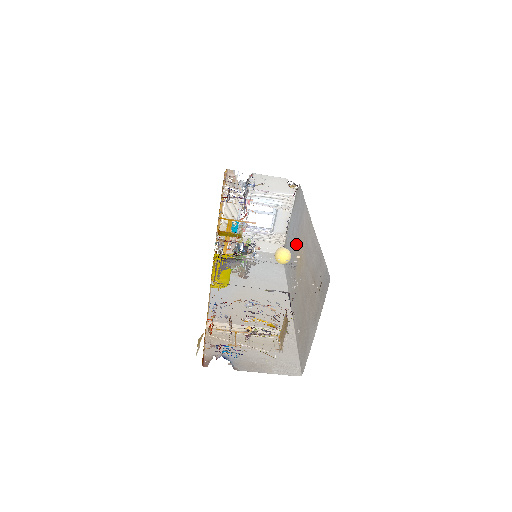
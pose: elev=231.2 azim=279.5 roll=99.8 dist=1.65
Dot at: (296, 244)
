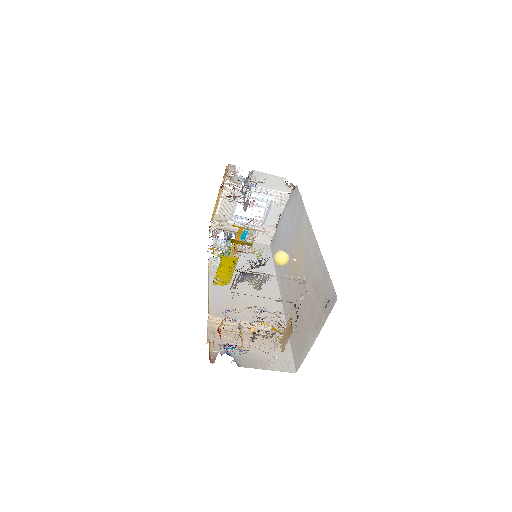
Dot at: (291, 245)
